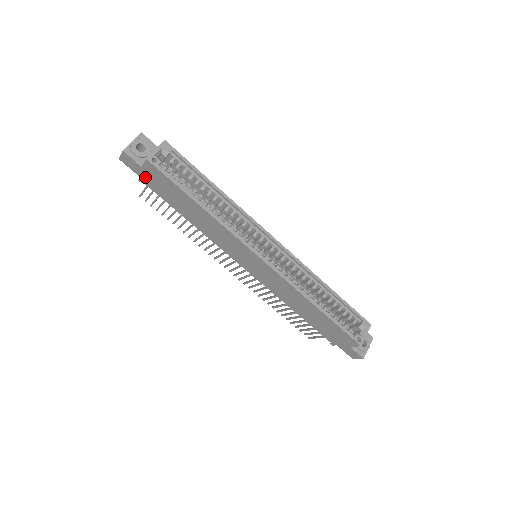
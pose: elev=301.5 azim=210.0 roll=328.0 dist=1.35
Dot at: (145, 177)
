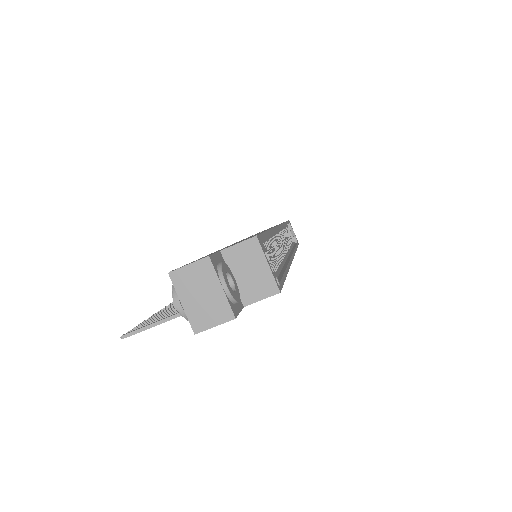
Dot at: occluded
